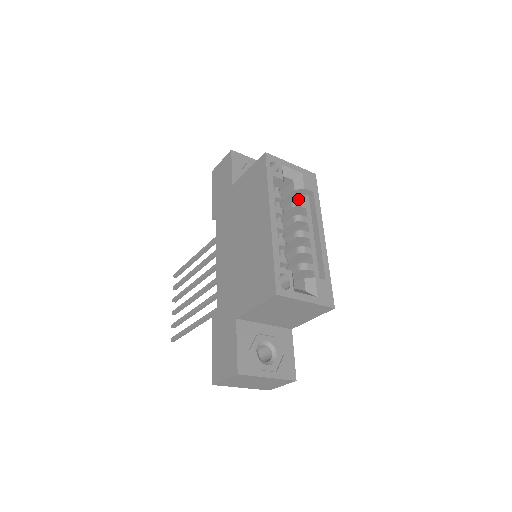
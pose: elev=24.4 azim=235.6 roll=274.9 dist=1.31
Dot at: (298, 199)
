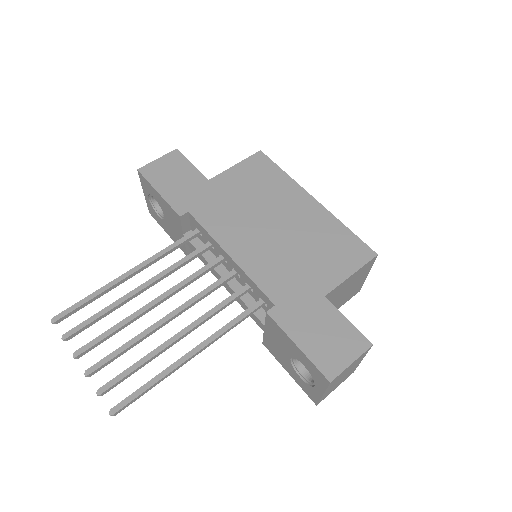
Dot at: occluded
